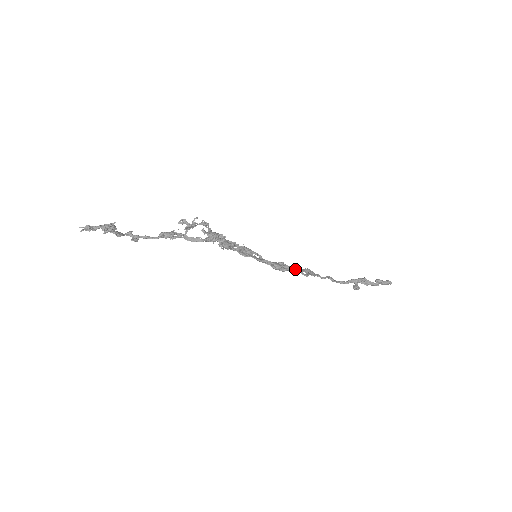
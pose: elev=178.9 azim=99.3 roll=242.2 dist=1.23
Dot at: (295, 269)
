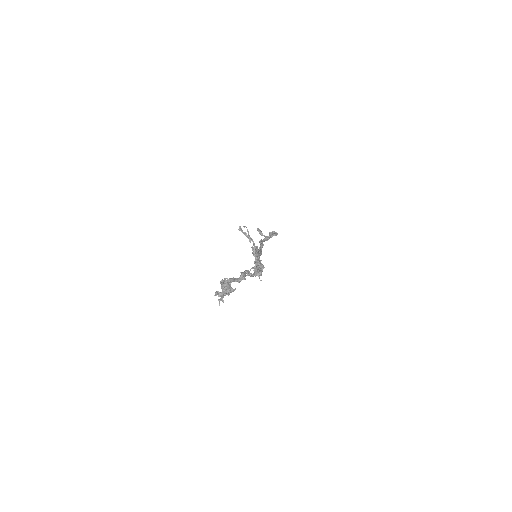
Dot at: occluded
